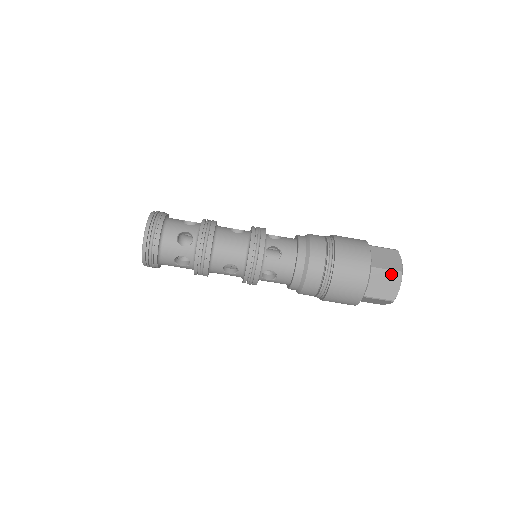
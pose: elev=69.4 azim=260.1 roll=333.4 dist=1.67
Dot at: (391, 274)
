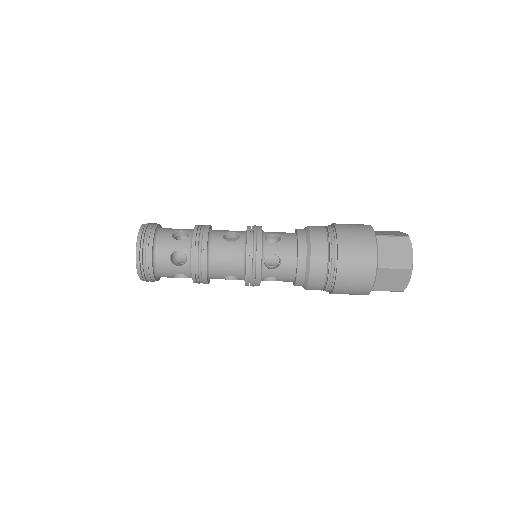
Dot at: (400, 271)
